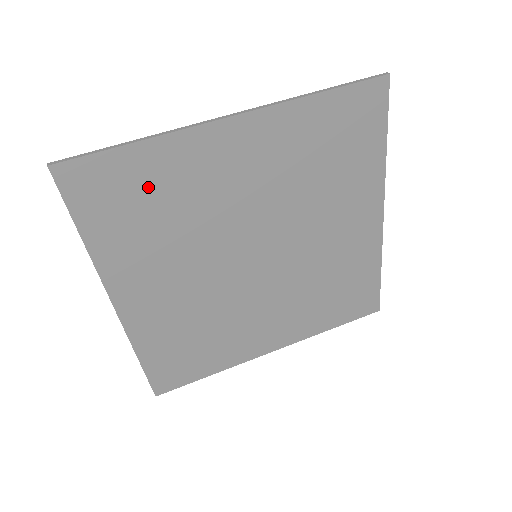
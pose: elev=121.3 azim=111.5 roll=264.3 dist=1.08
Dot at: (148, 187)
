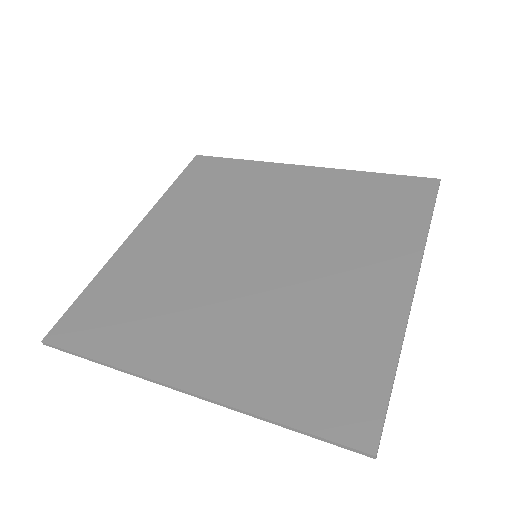
Dot at: (229, 179)
